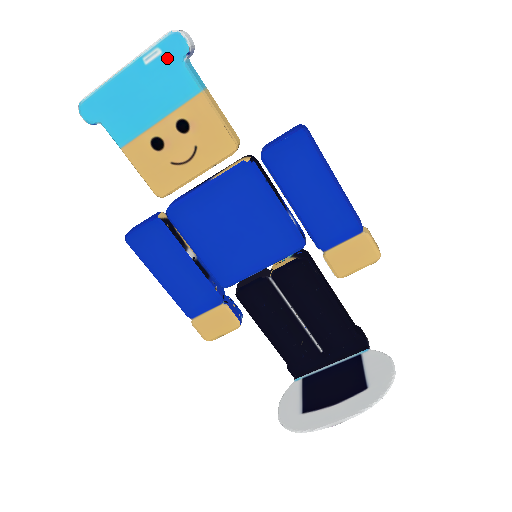
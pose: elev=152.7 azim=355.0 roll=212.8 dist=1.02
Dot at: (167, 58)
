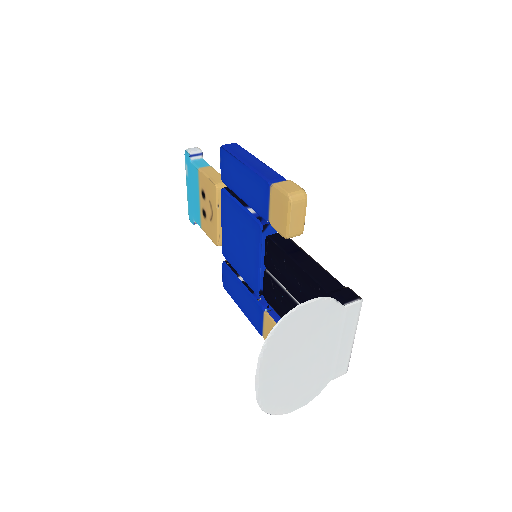
Dot at: (188, 166)
